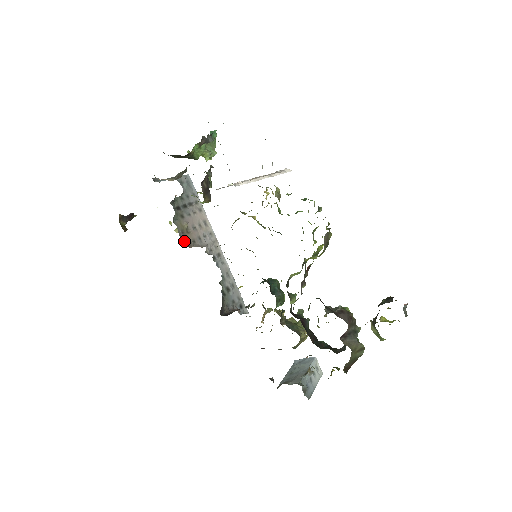
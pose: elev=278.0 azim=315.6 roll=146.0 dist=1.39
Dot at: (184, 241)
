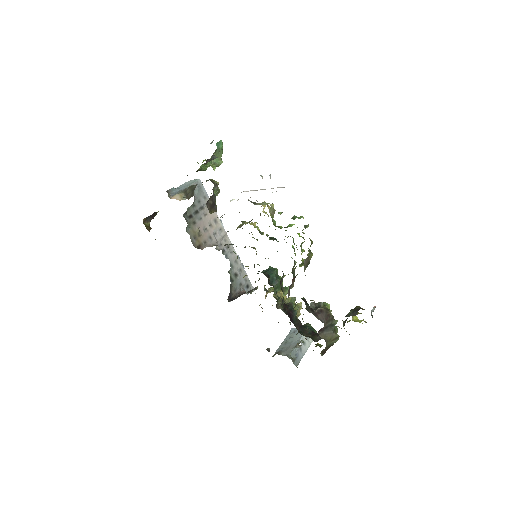
Dot at: (196, 245)
